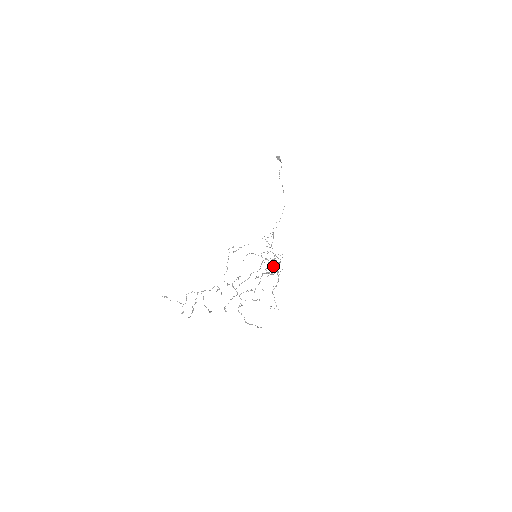
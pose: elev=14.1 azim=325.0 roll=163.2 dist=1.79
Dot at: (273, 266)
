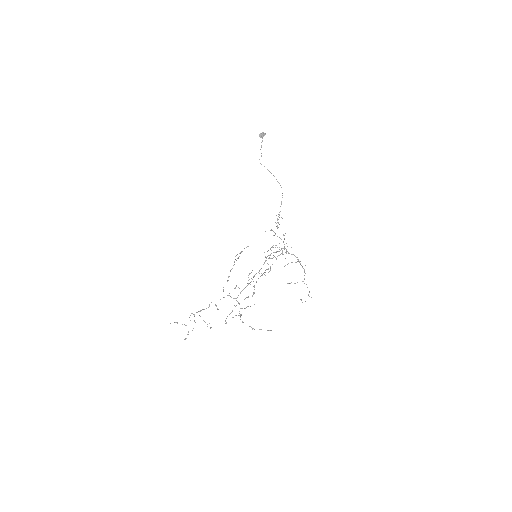
Dot at: occluded
